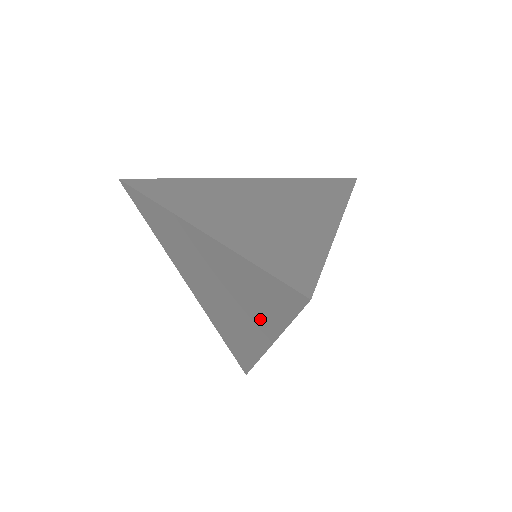
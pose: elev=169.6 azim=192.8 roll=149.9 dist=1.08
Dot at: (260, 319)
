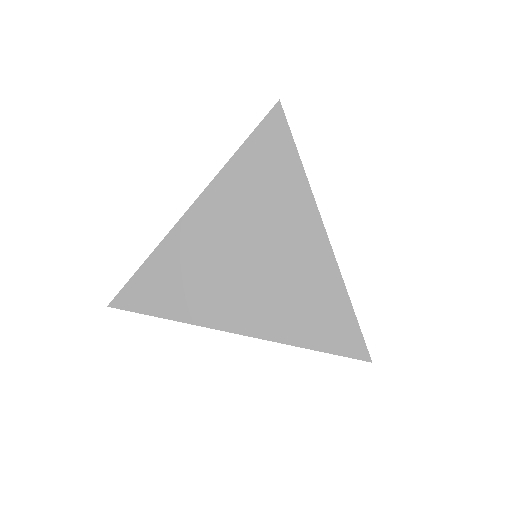
Dot at: occluded
